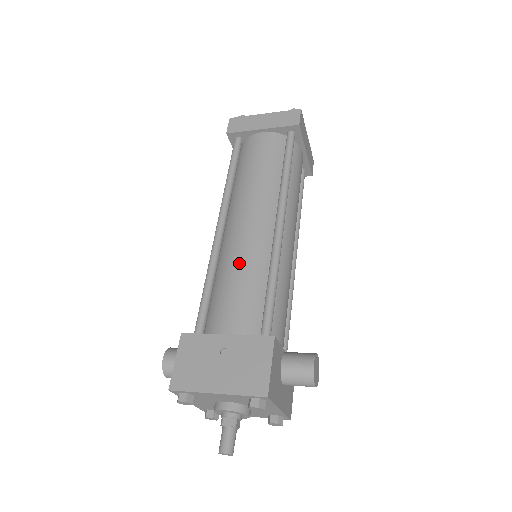
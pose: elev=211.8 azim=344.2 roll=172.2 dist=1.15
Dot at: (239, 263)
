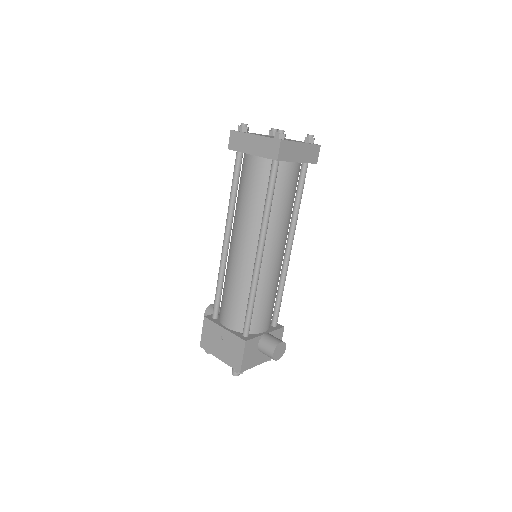
Dot at: (233, 280)
